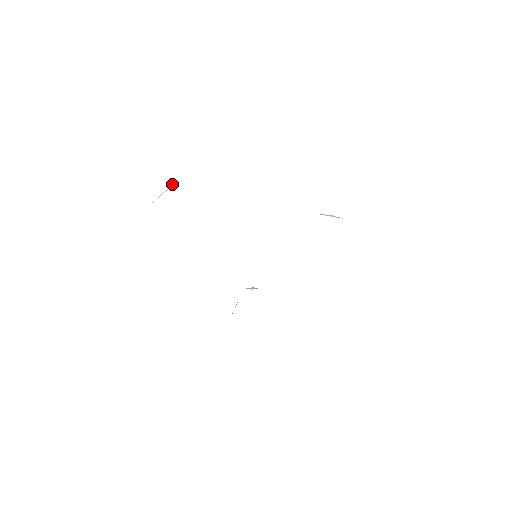
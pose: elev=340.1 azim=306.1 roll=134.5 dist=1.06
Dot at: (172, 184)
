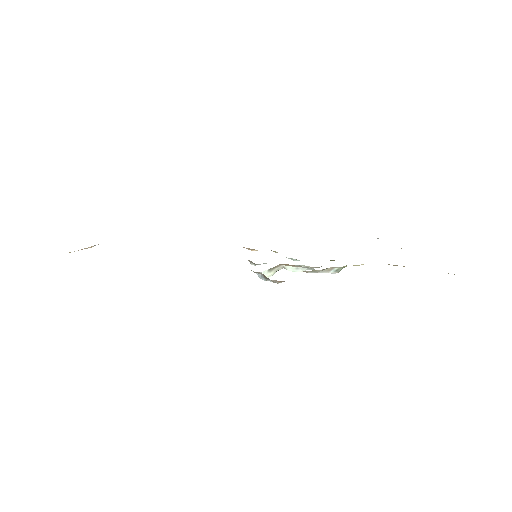
Dot at: occluded
